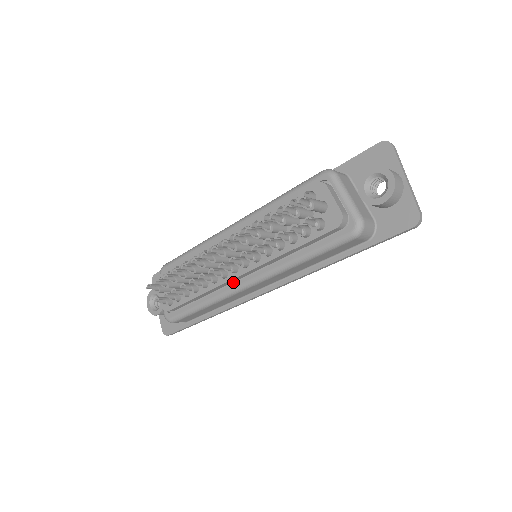
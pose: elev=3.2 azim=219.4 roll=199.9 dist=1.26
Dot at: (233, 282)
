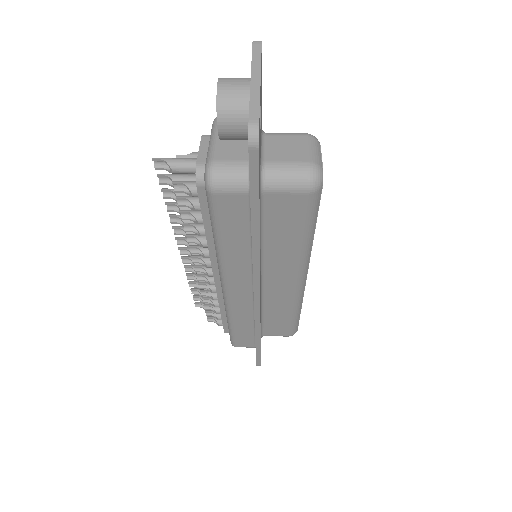
Dot at: occluded
